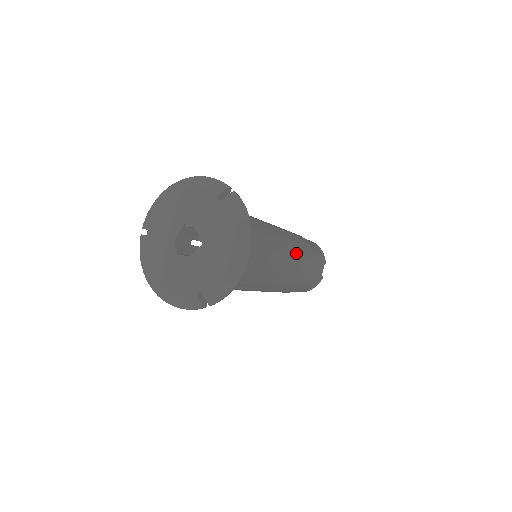
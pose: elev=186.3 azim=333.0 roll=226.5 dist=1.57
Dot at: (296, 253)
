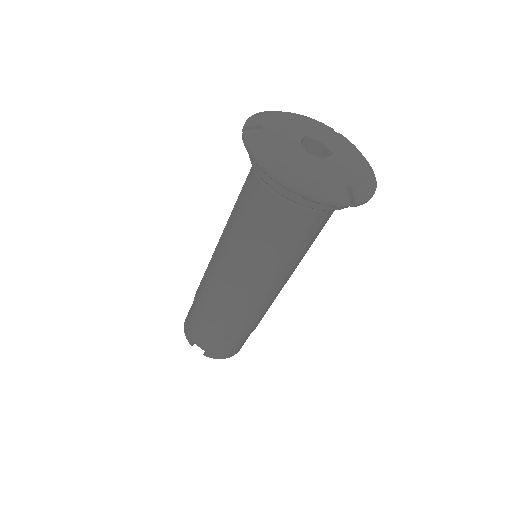
Dot at: occluded
